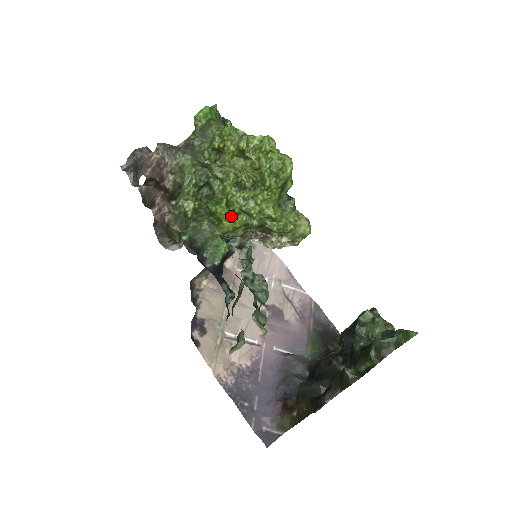
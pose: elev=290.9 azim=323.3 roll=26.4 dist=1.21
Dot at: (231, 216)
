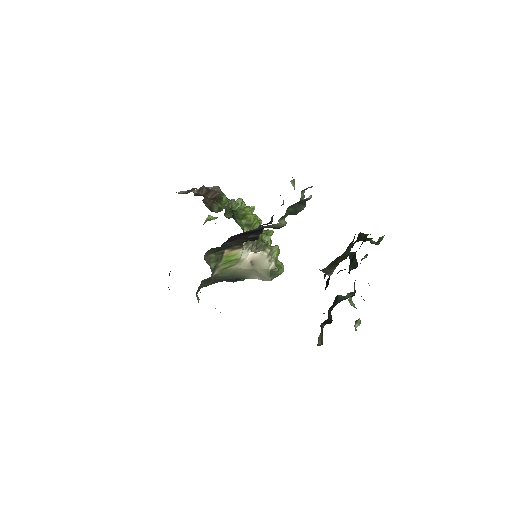
Dot at: occluded
